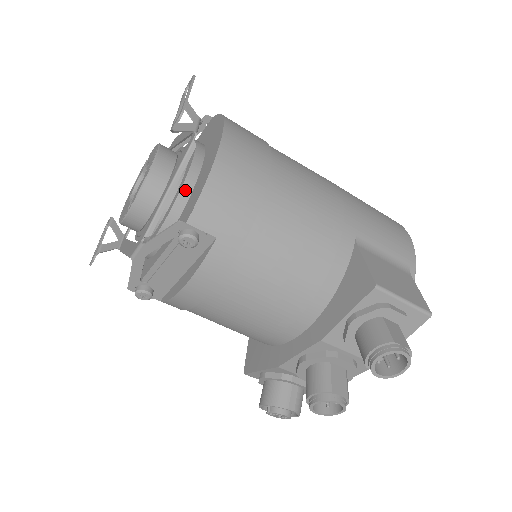
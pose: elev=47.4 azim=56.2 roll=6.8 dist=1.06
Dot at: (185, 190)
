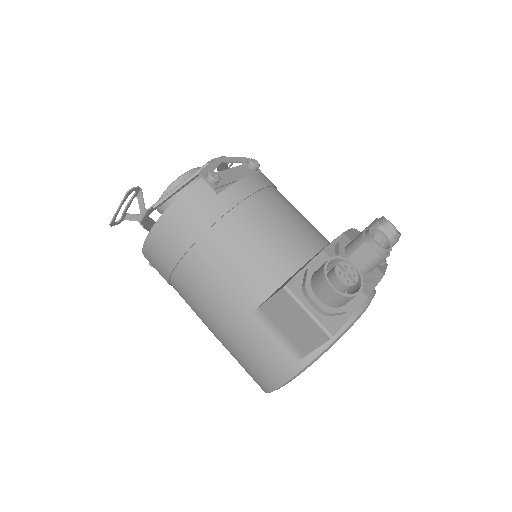
Dot at: occluded
